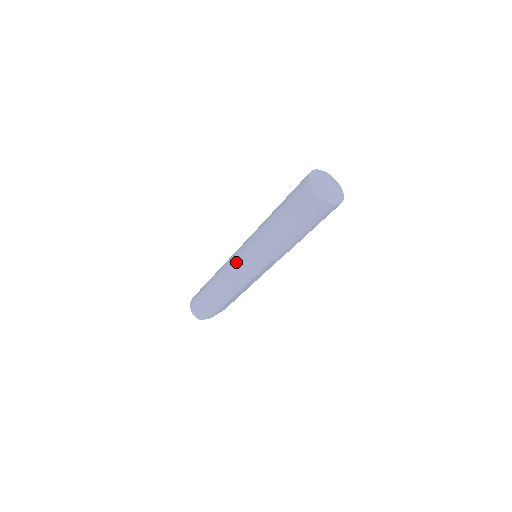
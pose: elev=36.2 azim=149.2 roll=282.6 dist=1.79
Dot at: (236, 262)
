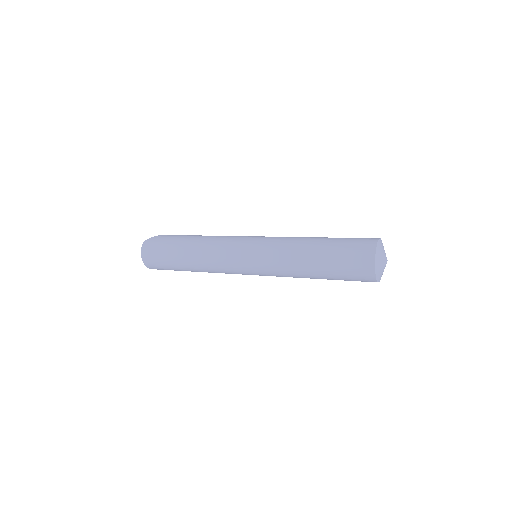
Dot at: (238, 266)
